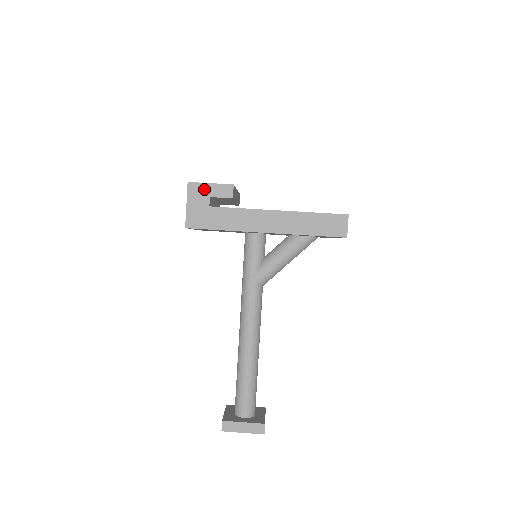
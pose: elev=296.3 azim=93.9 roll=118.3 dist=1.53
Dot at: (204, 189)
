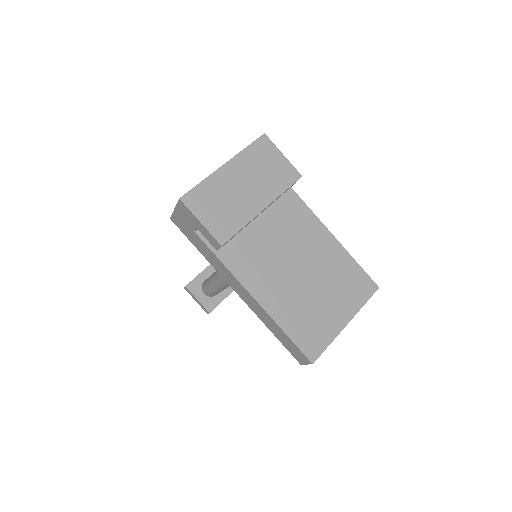
Dot at: (193, 219)
